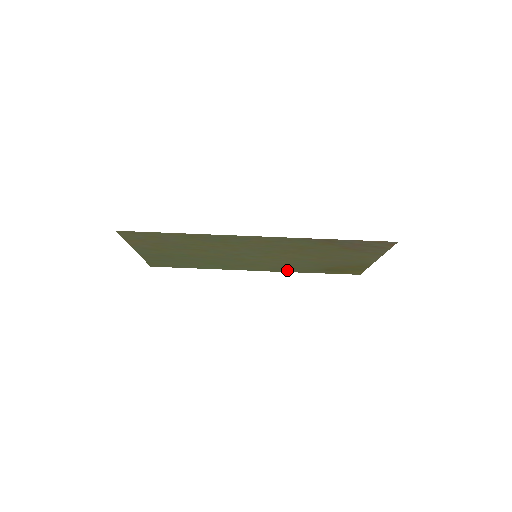
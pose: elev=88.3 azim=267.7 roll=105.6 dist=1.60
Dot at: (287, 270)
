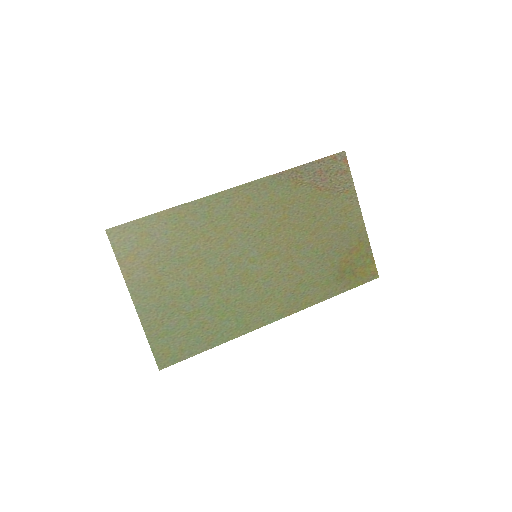
Dot at: (306, 299)
